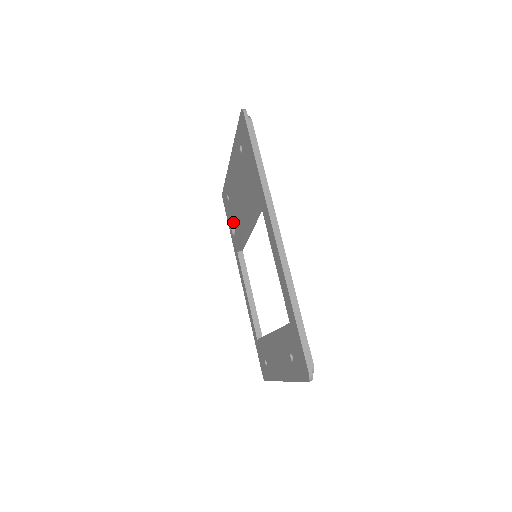
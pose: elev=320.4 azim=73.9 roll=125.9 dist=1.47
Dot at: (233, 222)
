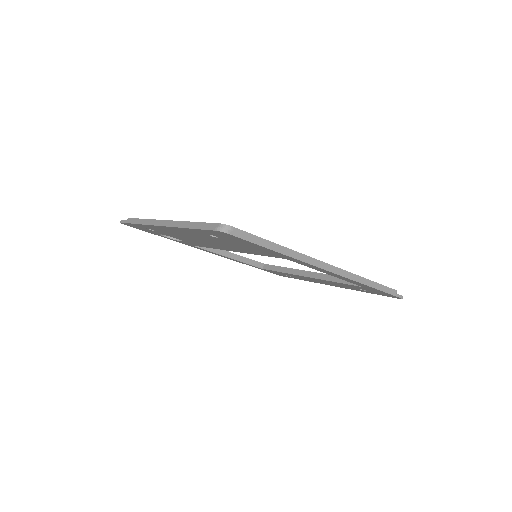
Dot at: occluded
